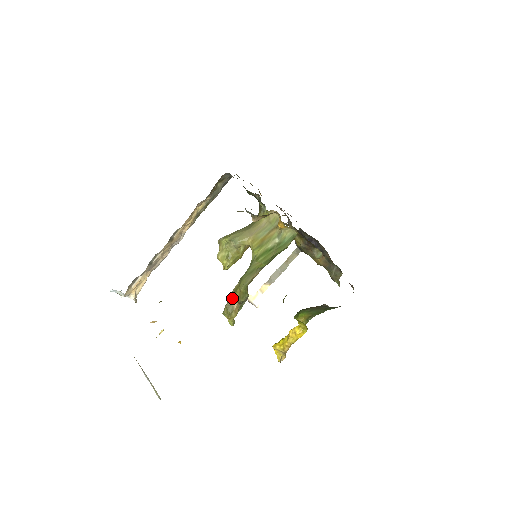
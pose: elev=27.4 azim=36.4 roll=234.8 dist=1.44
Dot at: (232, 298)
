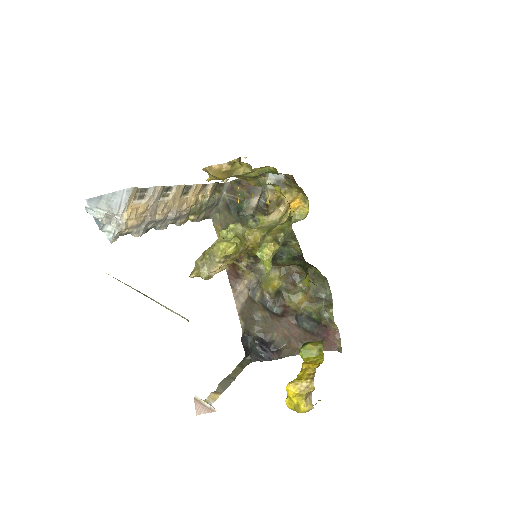
Dot at: occluded
